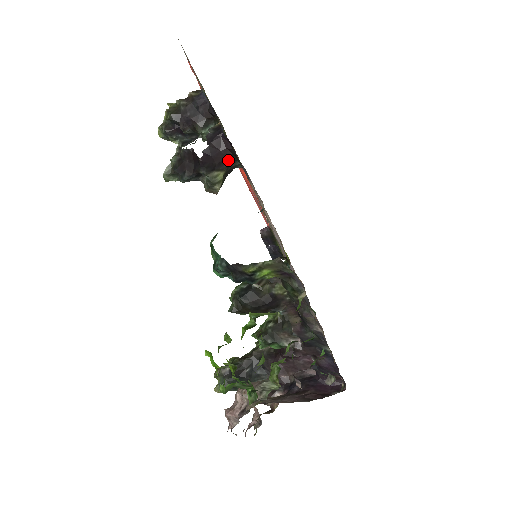
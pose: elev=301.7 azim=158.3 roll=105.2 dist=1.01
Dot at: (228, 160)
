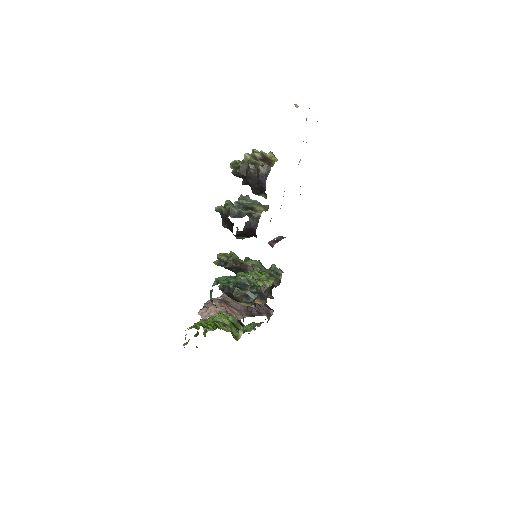
Dot at: (254, 236)
